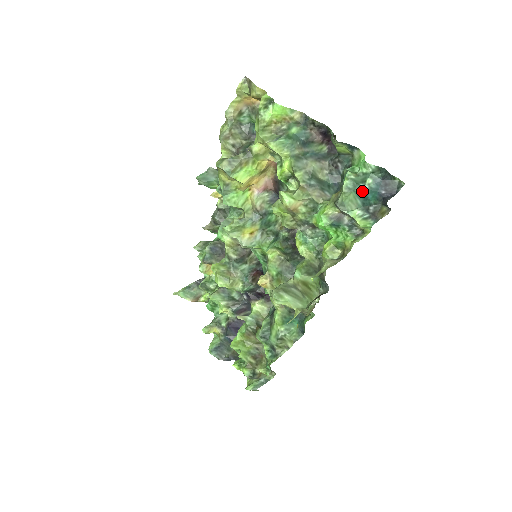
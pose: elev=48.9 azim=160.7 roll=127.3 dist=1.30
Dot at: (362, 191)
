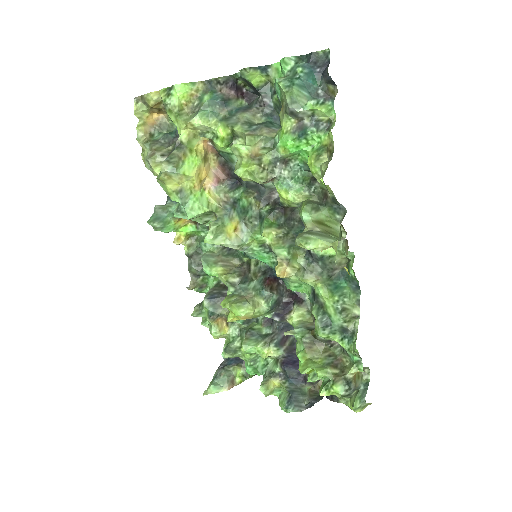
Dot at: (300, 81)
